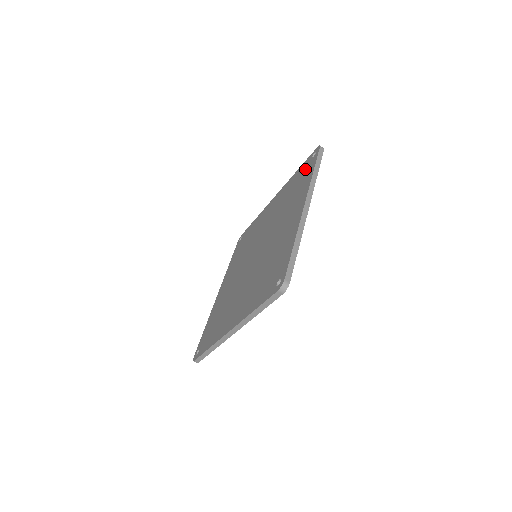
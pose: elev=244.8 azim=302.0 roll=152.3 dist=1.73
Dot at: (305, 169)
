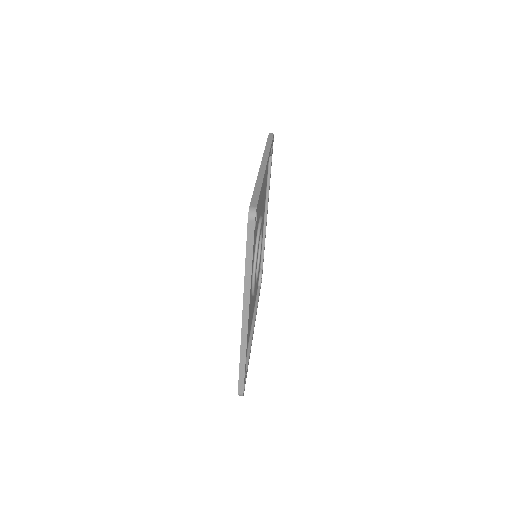
Dot at: occluded
